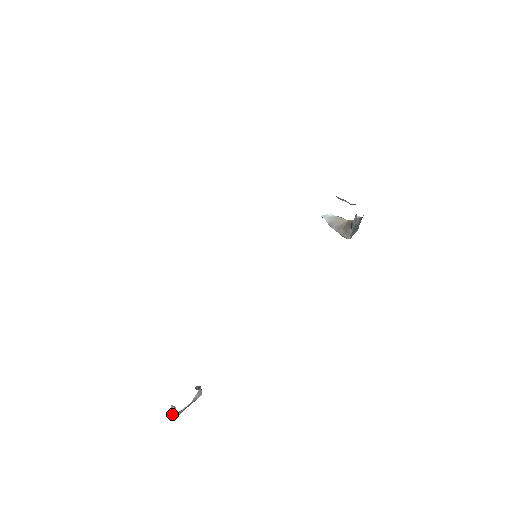
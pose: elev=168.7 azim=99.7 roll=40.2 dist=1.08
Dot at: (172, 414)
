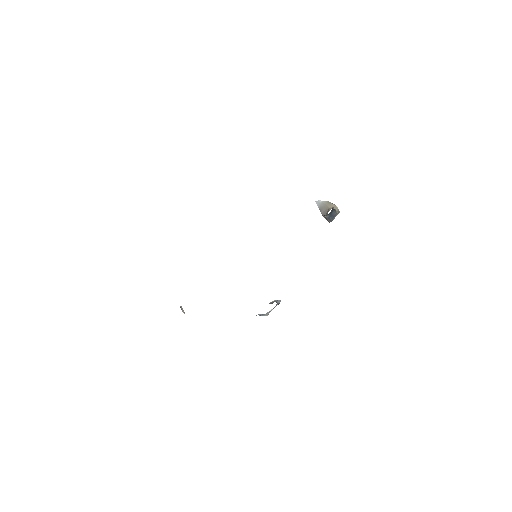
Dot at: (262, 315)
